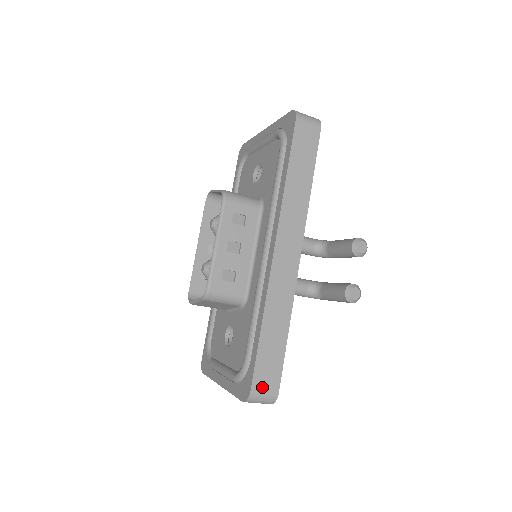
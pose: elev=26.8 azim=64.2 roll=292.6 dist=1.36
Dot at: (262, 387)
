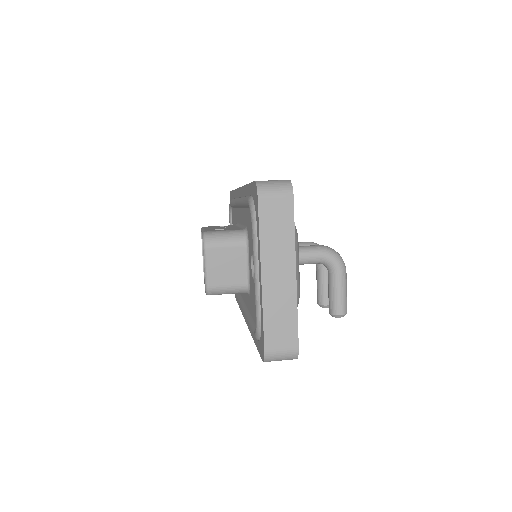
Dot at: occluded
